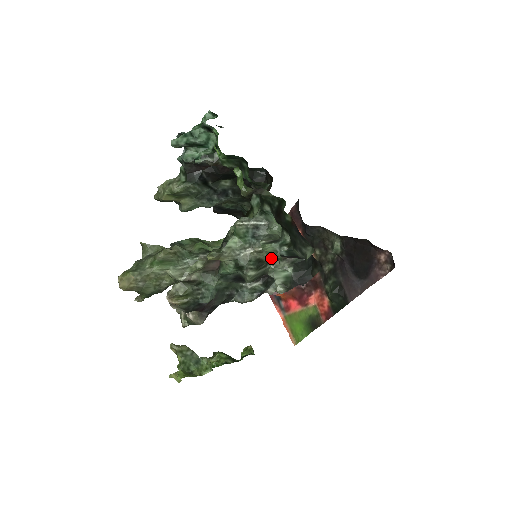
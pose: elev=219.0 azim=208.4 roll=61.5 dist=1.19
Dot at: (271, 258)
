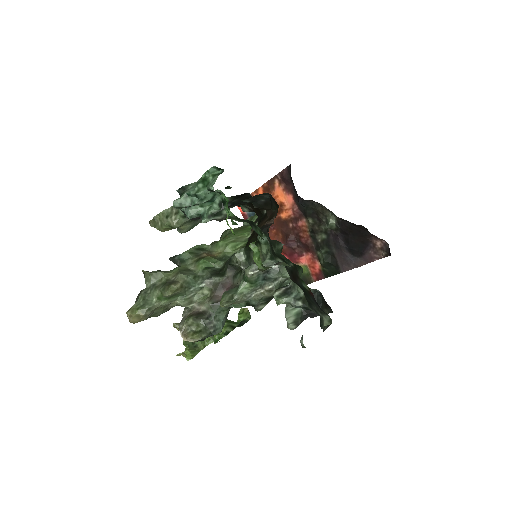
Dot at: (279, 287)
